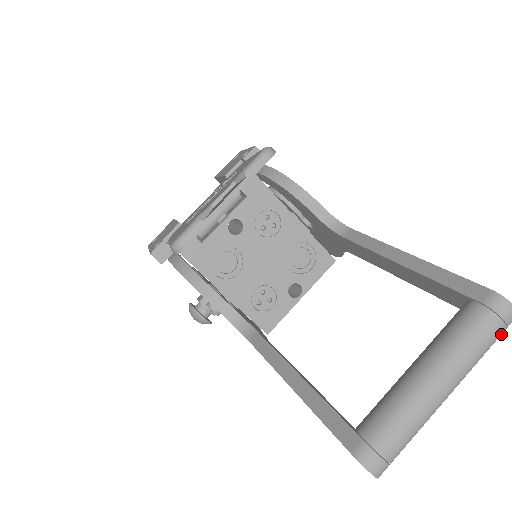
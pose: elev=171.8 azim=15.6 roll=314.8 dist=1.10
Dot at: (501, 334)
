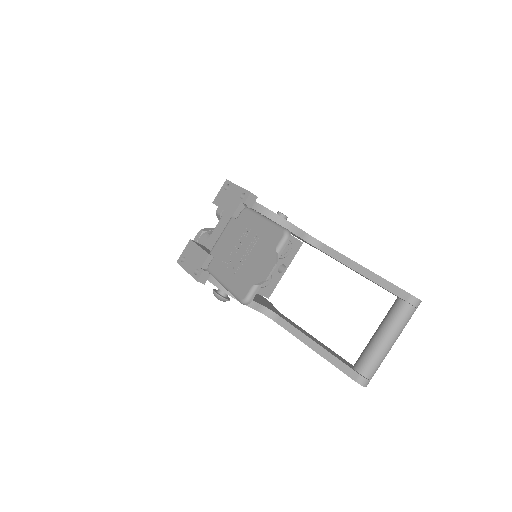
Dot at: occluded
